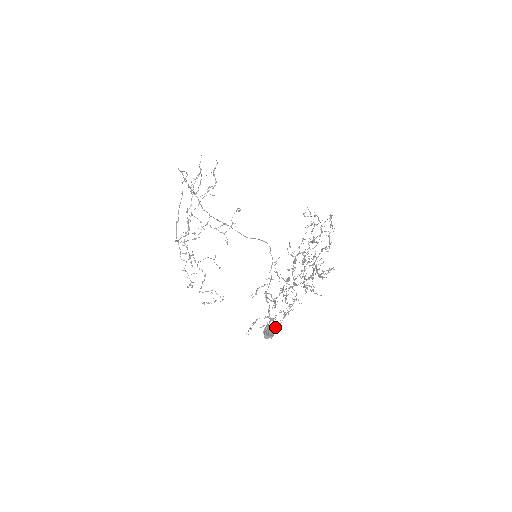
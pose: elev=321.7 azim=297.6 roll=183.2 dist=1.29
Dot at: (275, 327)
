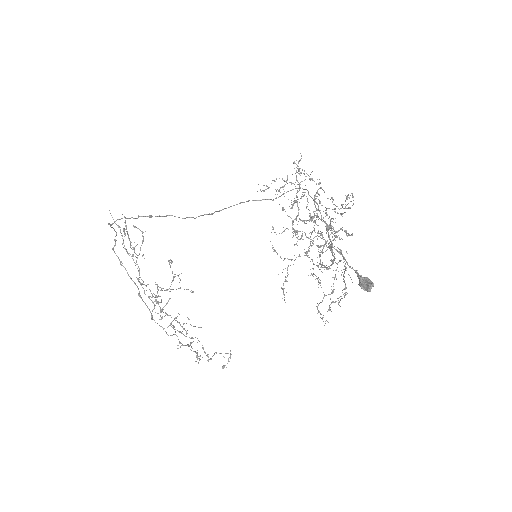
Dot at: occluded
